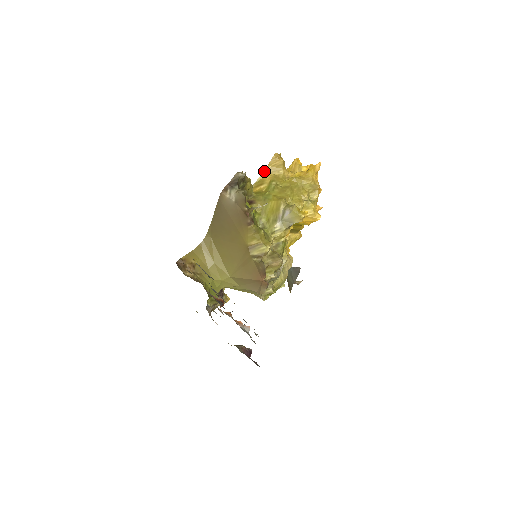
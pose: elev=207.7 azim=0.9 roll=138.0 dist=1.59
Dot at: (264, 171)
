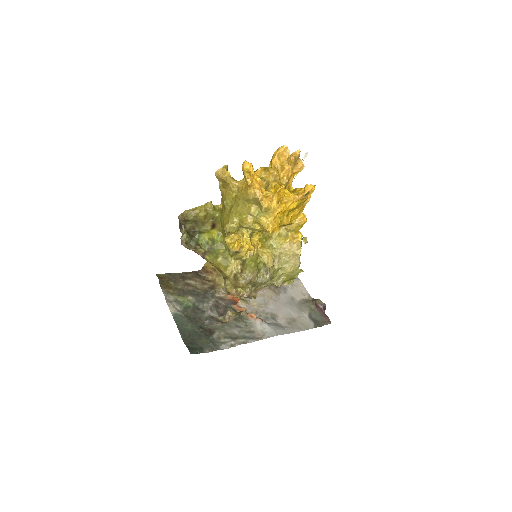
Dot at: (220, 187)
